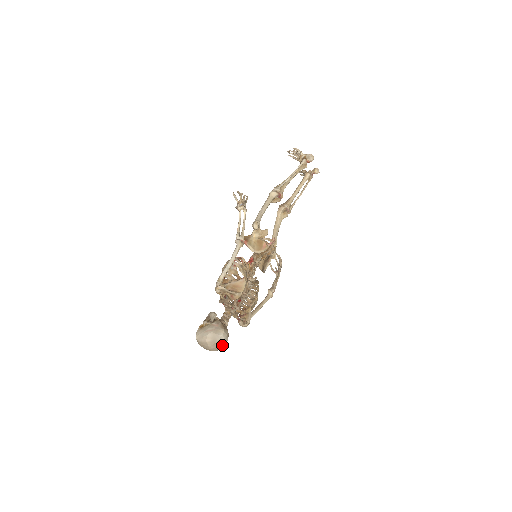
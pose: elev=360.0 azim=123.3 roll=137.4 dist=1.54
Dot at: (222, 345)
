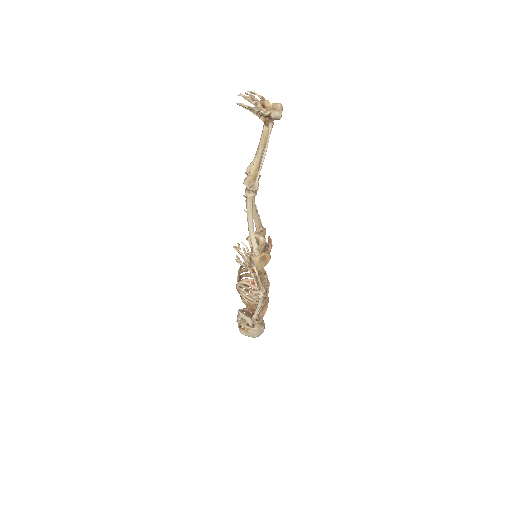
Dot at: occluded
